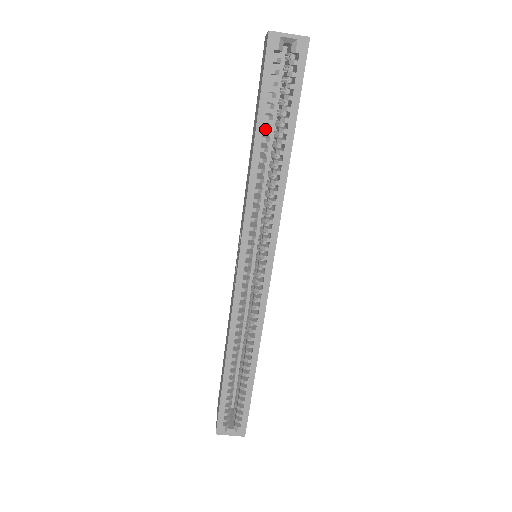
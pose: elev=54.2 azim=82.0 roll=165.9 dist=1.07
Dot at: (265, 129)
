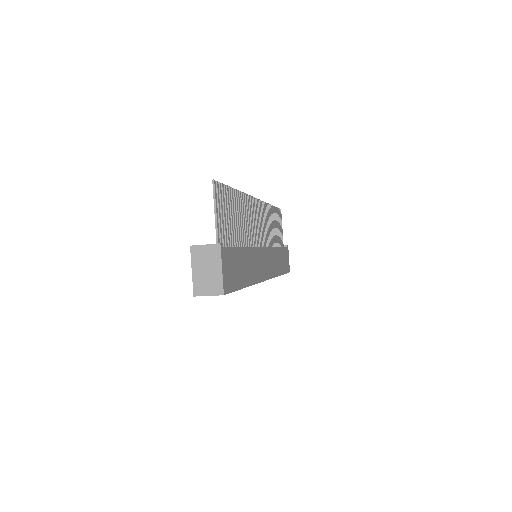
Dot at: occluded
